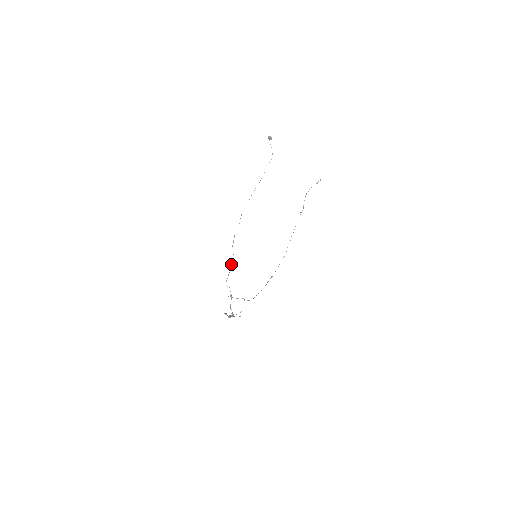
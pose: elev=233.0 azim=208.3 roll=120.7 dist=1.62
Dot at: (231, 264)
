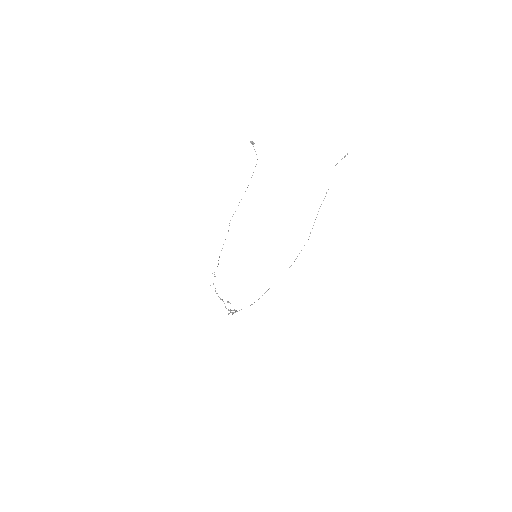
Dot at: occluded
